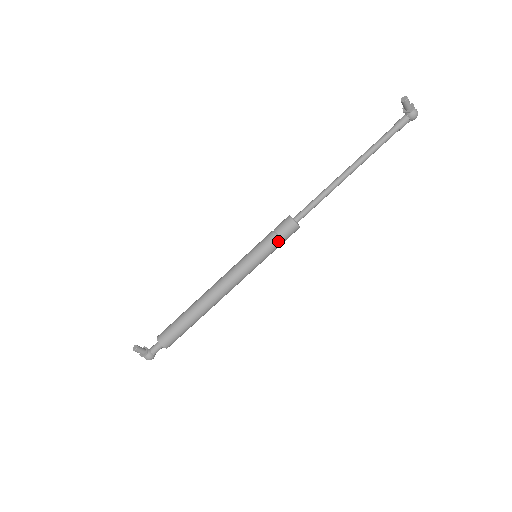
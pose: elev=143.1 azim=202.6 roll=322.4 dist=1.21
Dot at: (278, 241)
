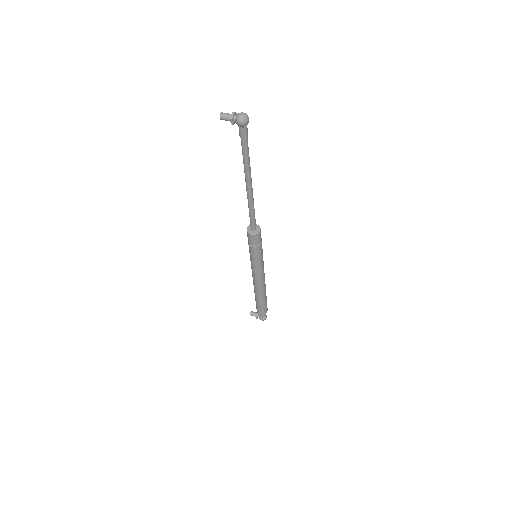
Dot at: (251, 247)
